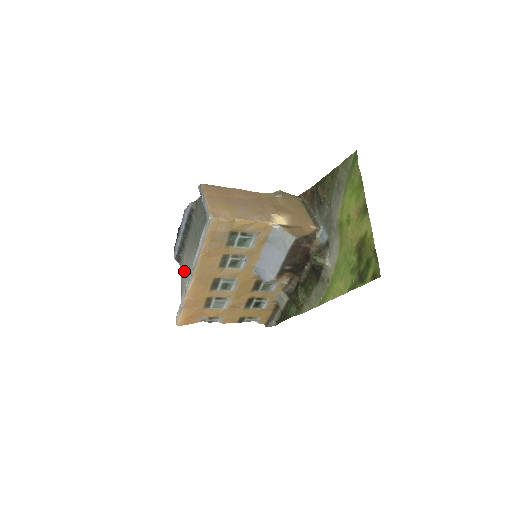
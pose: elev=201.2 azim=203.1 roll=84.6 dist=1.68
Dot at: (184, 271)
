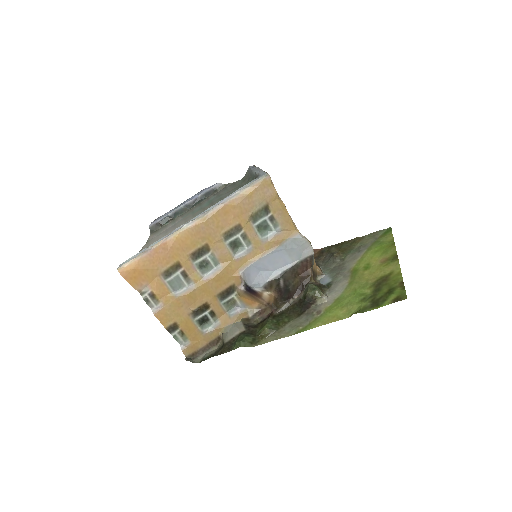
Dot at: (159, 236)
